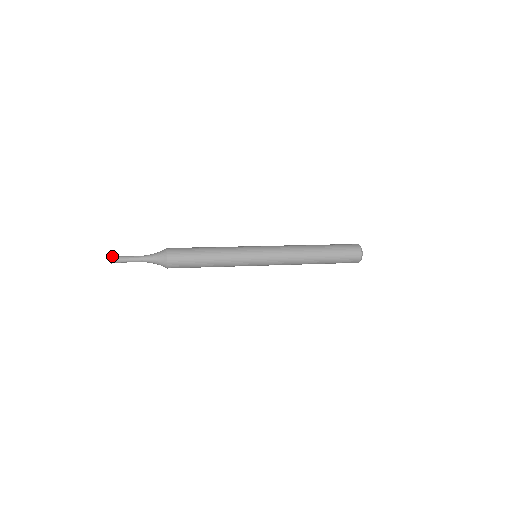
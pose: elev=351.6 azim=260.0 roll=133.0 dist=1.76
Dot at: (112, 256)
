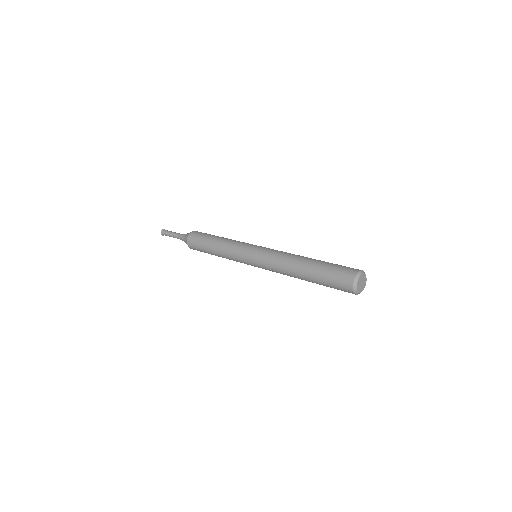
Dot at: (163, 230)
